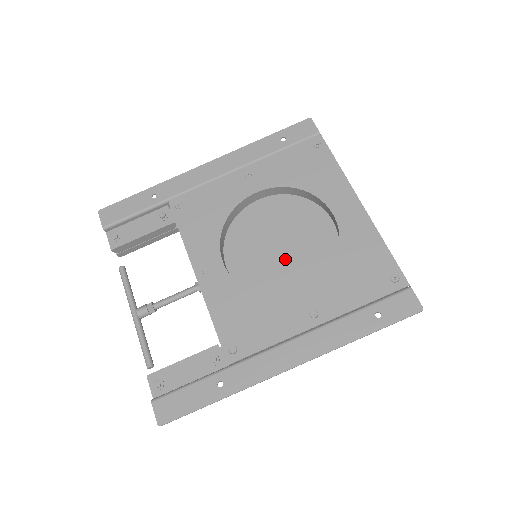
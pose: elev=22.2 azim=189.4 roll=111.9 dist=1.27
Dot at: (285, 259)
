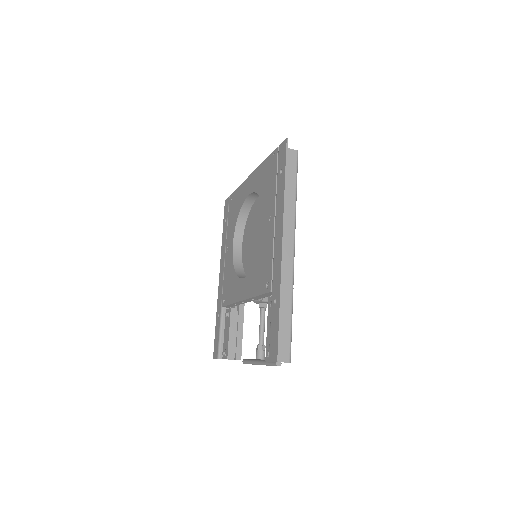
Dot at: occluded
